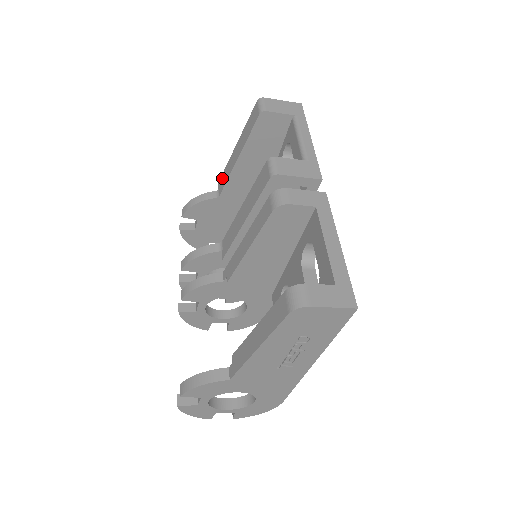
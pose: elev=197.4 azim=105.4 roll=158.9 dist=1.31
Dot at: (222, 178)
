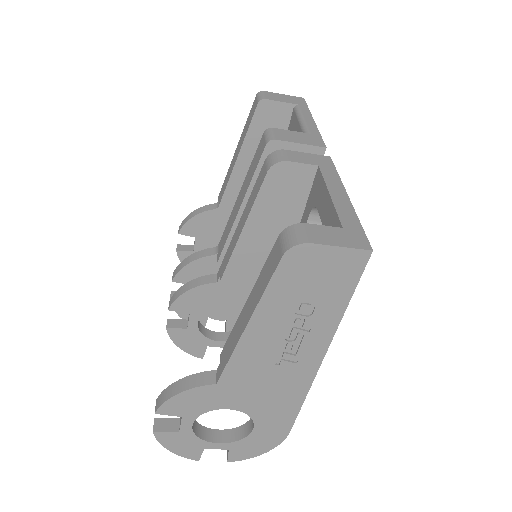
Dot at: (222, 188)
